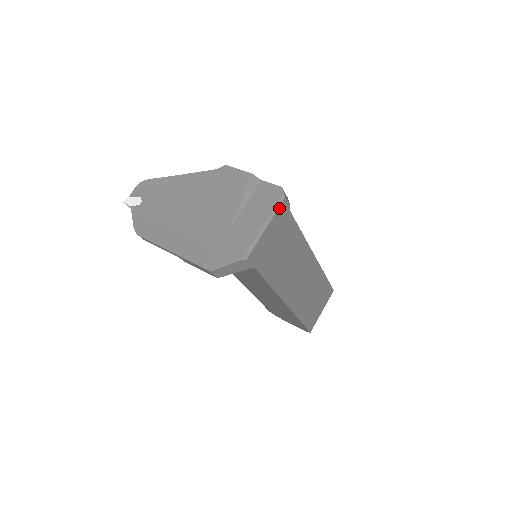
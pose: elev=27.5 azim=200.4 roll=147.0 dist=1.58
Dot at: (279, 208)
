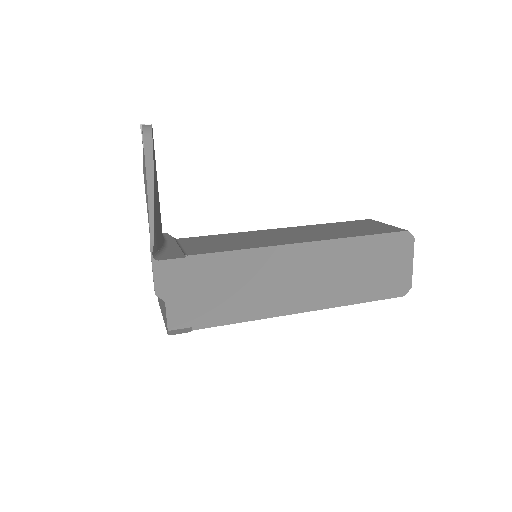
Dot at: occluded
